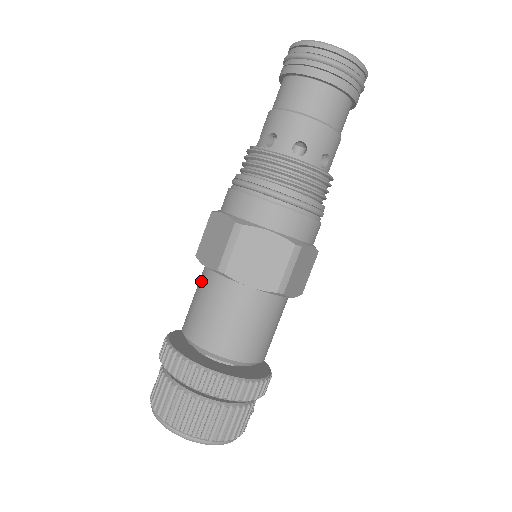
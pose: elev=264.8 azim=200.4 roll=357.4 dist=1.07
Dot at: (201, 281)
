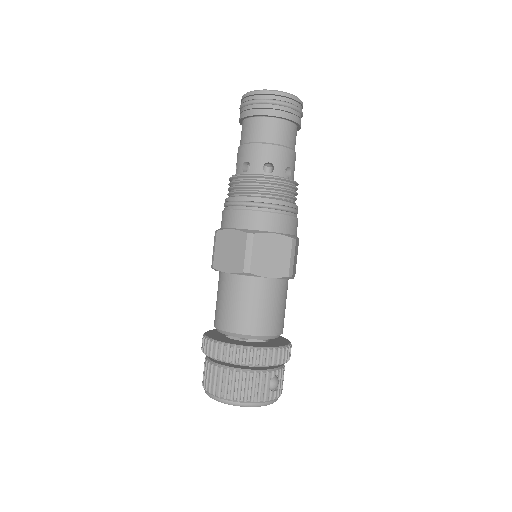
Dot at: occluded
